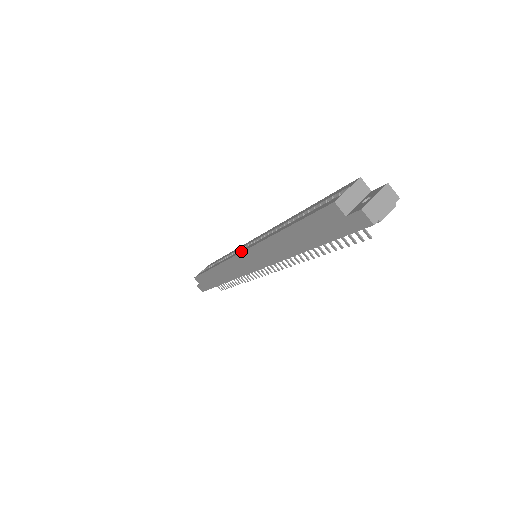
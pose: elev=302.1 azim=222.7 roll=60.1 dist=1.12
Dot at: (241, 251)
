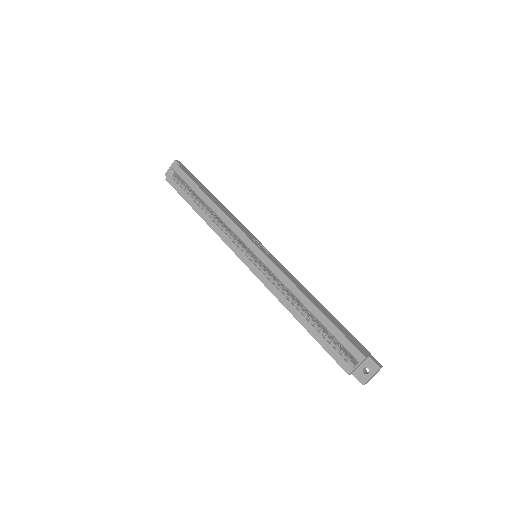
Dot at: (248, 265)
